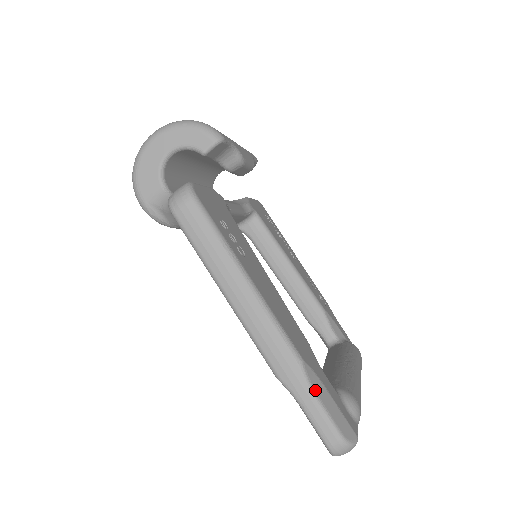
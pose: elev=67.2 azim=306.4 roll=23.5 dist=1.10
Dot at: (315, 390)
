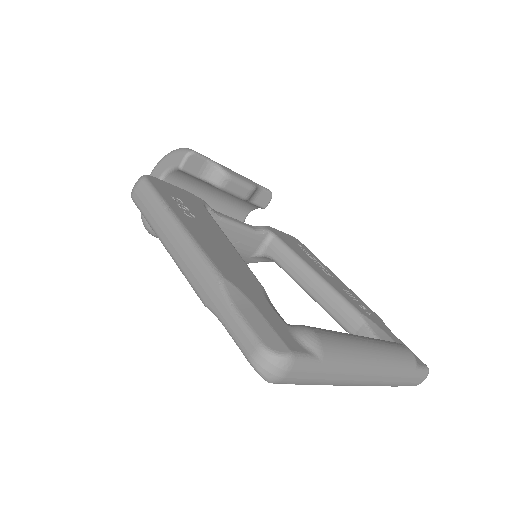
Dot at: (234, 303)
